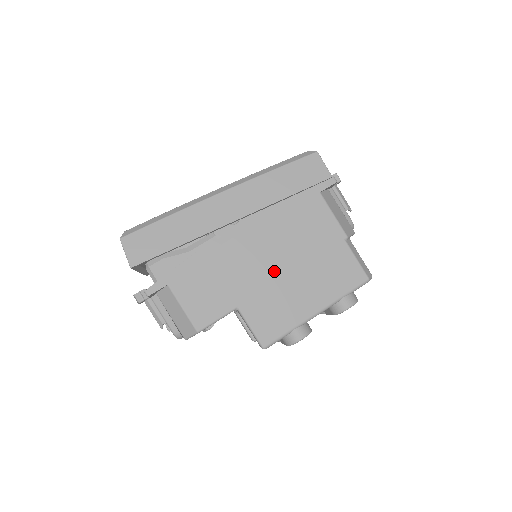
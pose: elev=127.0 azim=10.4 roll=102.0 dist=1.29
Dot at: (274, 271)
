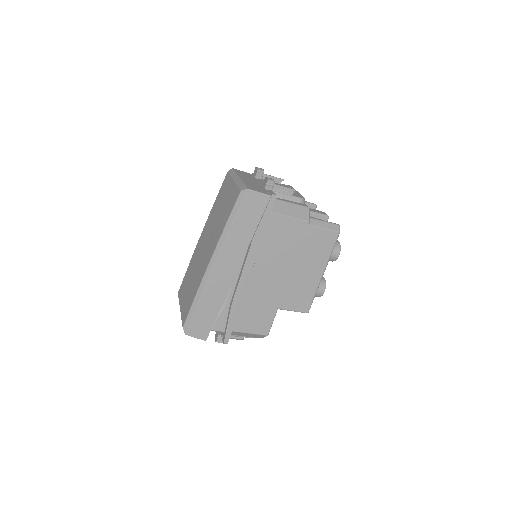
Dot at: (282, 277)
